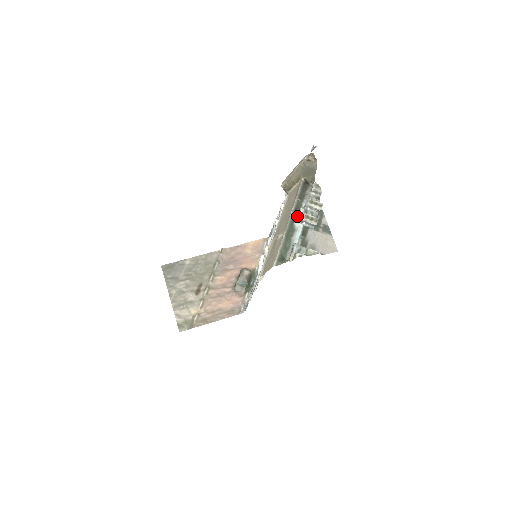
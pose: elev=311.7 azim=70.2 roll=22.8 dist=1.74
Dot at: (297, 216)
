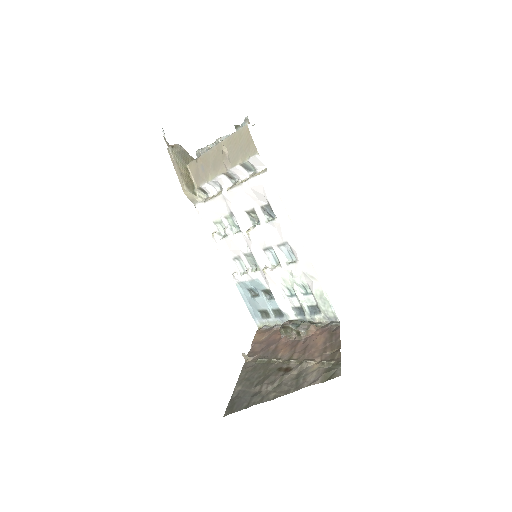
Dot at: occluded
